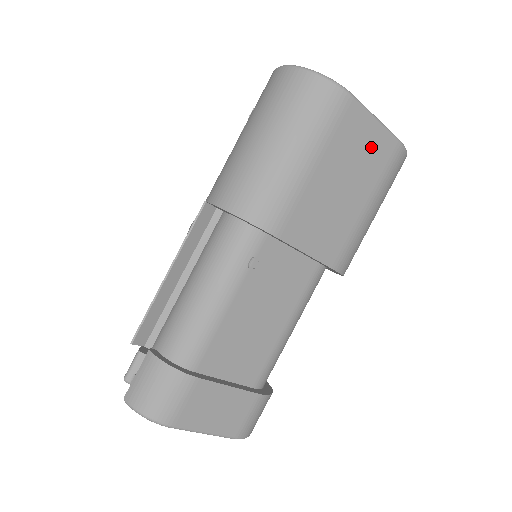
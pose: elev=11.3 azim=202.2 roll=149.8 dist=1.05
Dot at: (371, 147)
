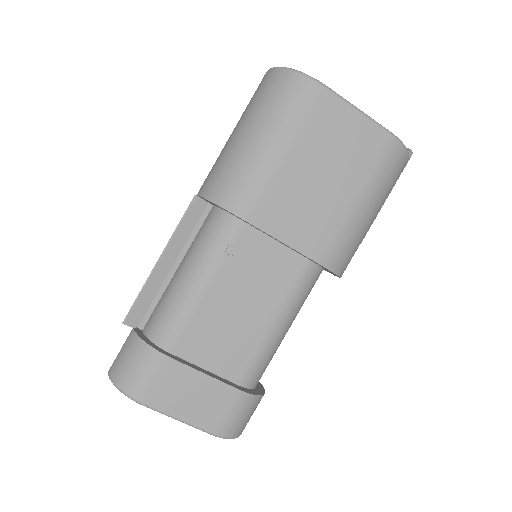
Dot at: (354, 138)
